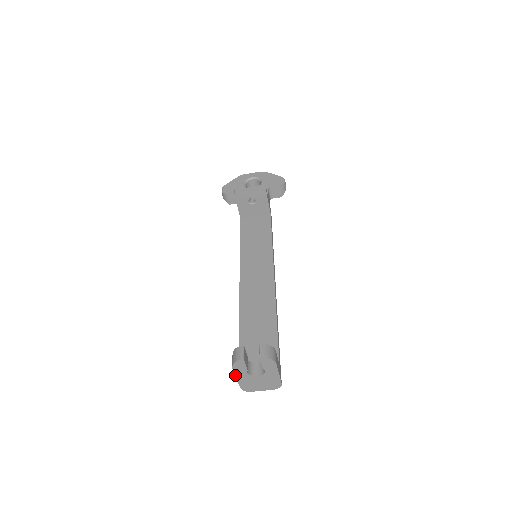
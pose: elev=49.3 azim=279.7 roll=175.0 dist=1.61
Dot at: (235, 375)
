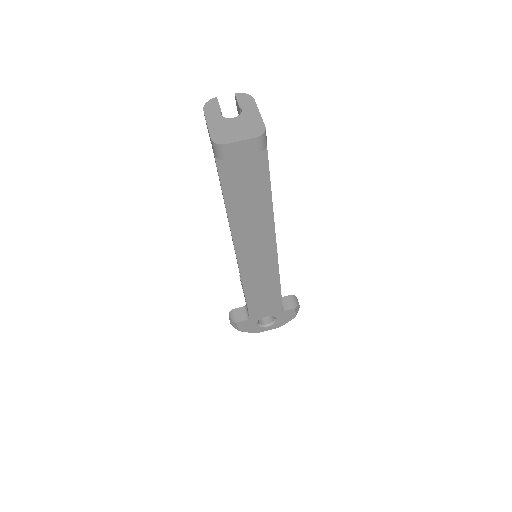
Dot at: (206, 120)
